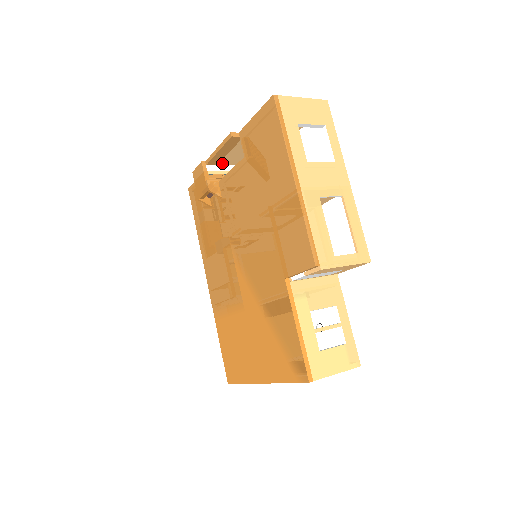
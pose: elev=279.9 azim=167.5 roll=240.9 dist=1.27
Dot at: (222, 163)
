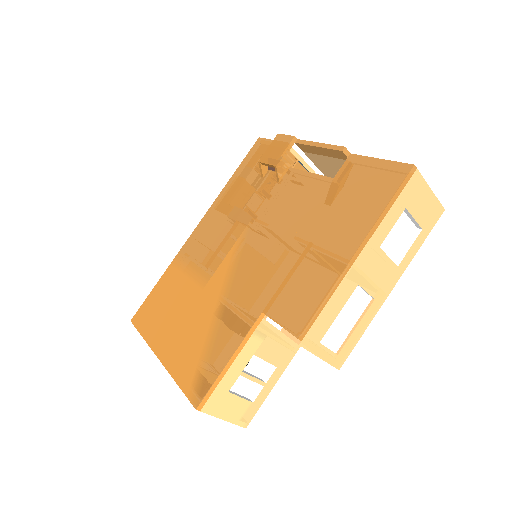
Dot at: (309, 154)
